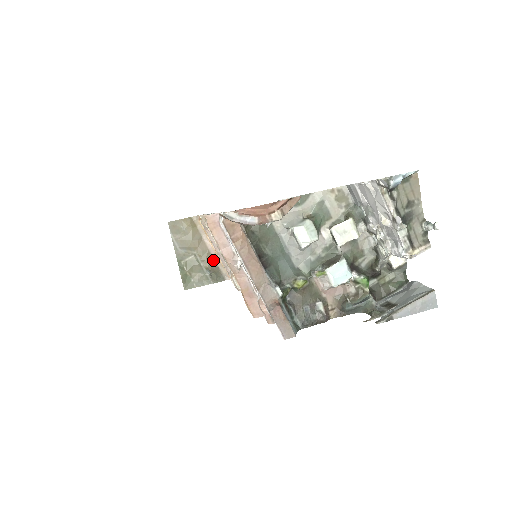
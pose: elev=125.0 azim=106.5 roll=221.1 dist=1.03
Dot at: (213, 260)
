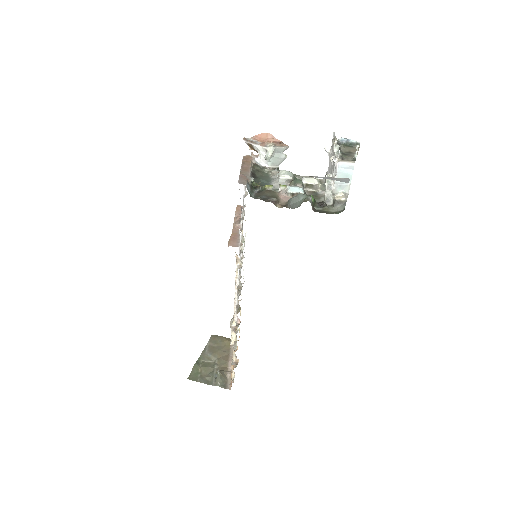
Dot at: (226, 371)
